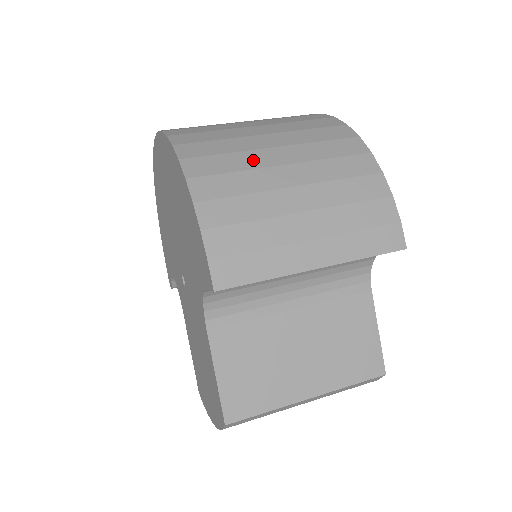
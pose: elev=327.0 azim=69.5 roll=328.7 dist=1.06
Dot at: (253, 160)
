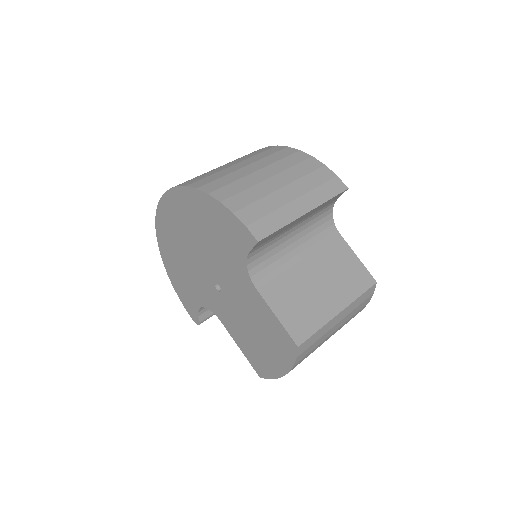
Dot at: (238, 175)
